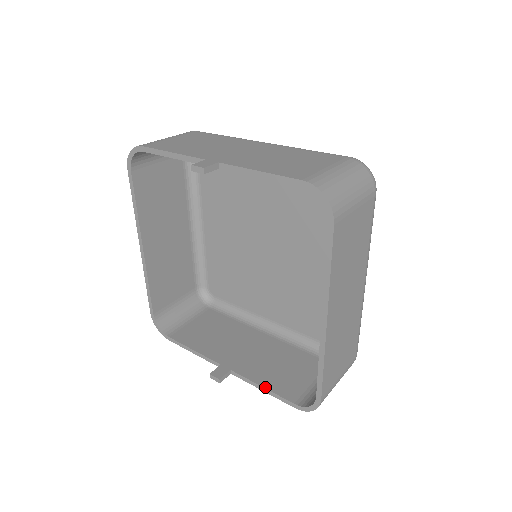
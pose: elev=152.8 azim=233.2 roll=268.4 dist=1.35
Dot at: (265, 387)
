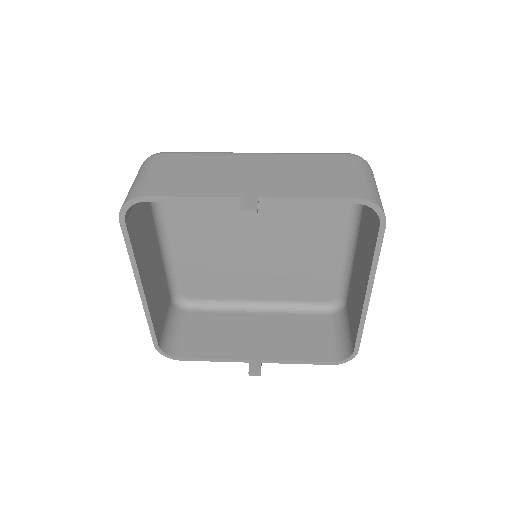
Dot at: (300, 360)
